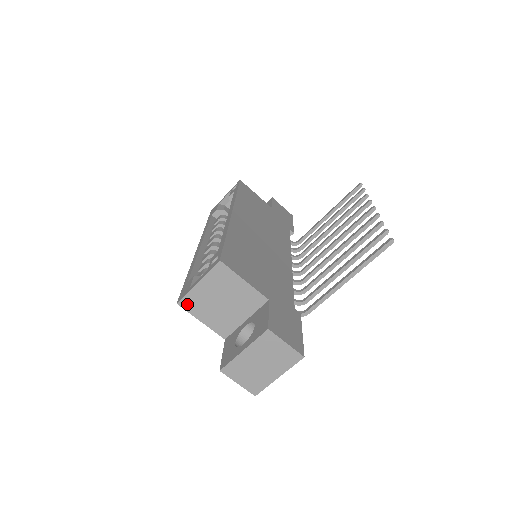
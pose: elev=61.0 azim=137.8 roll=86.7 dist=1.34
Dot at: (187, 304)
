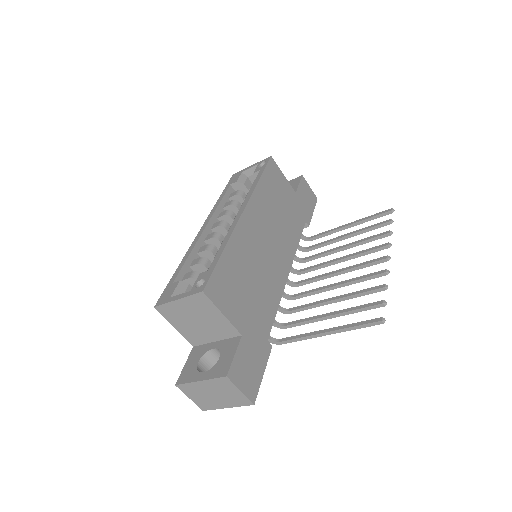
Dot at: (164, 311)
